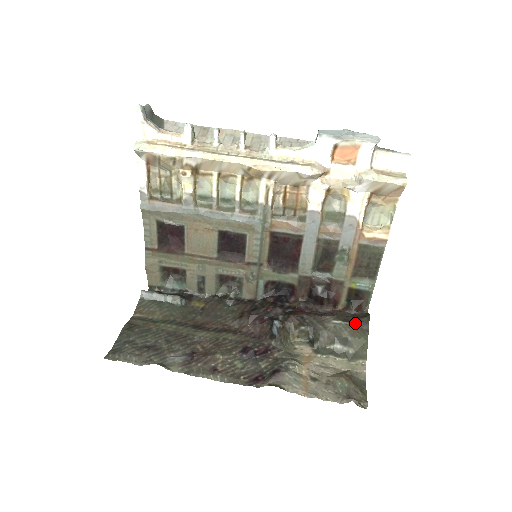
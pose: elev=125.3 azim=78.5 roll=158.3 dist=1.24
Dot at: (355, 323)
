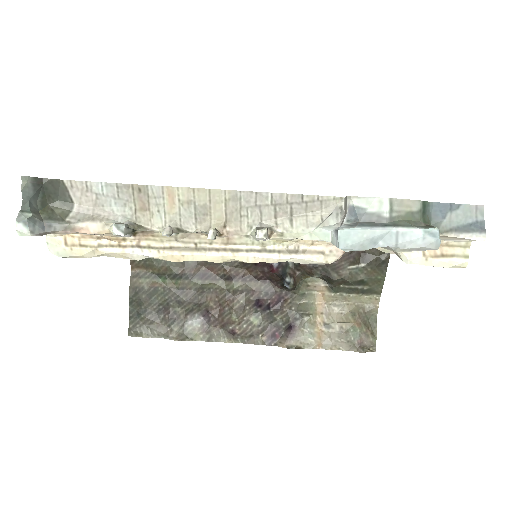
Dot at: (373, 263)
